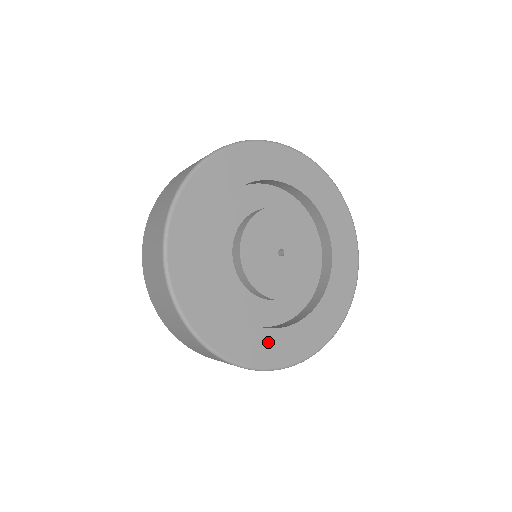
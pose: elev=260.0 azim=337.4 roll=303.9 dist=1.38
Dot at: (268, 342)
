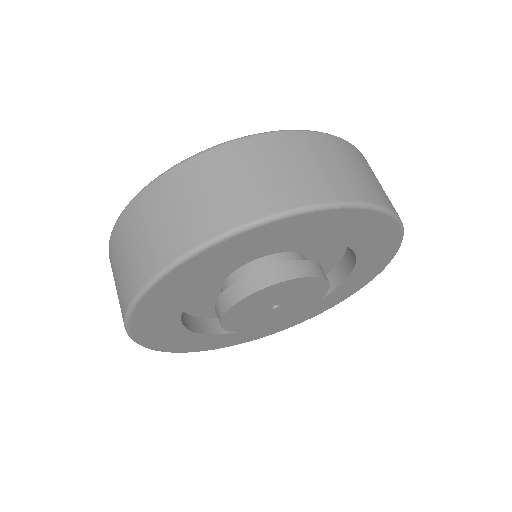
Dot at: (219, 340)
